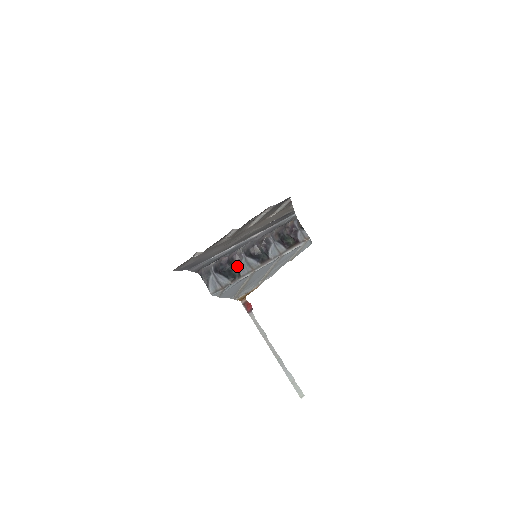
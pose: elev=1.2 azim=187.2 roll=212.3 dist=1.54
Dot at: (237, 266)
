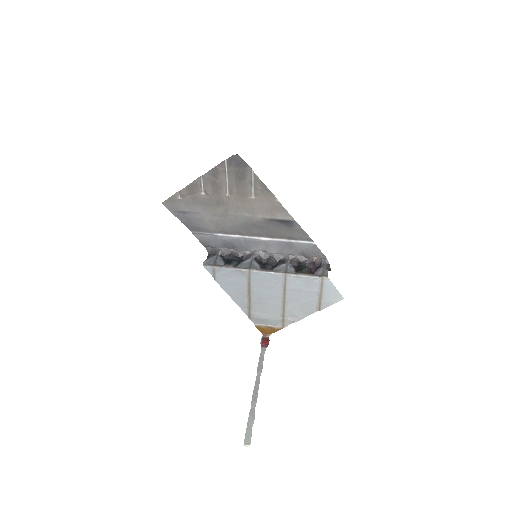
Dot at: (241, 261)
